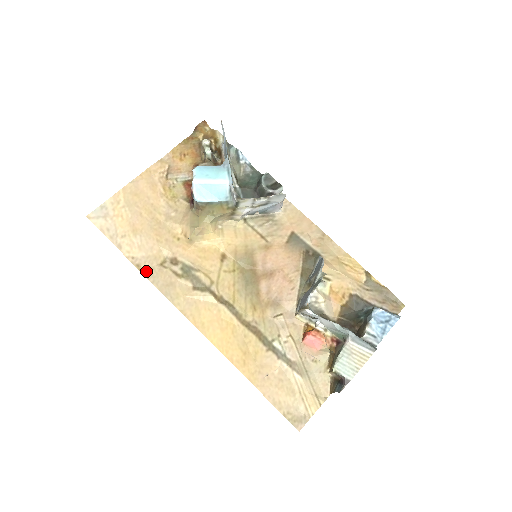
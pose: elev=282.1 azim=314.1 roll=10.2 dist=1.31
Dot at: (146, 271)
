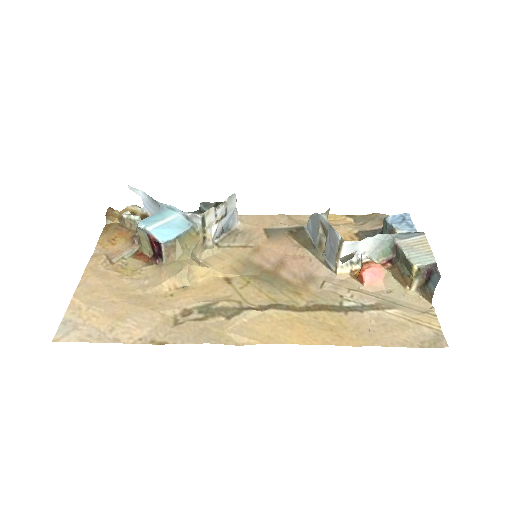
Dot at: (166, 340)
